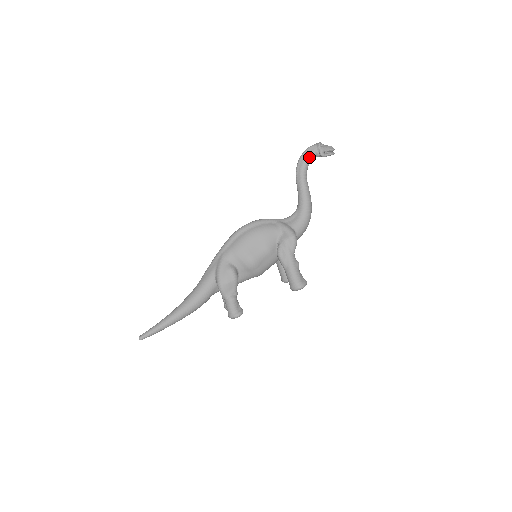
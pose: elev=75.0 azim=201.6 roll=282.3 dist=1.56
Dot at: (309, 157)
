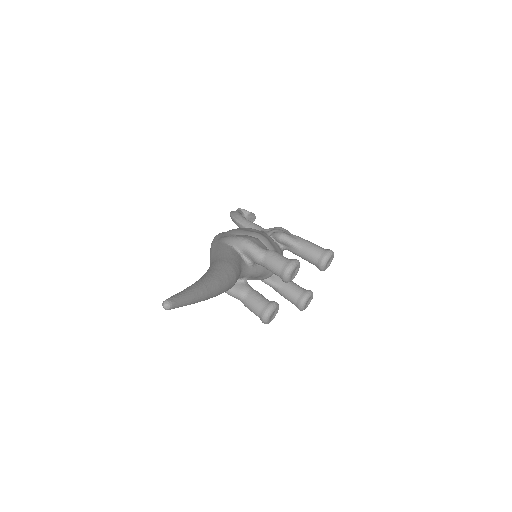
Dot at: (238, 212)
